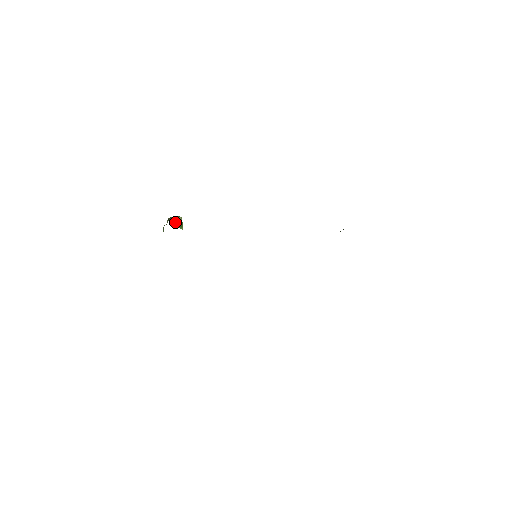
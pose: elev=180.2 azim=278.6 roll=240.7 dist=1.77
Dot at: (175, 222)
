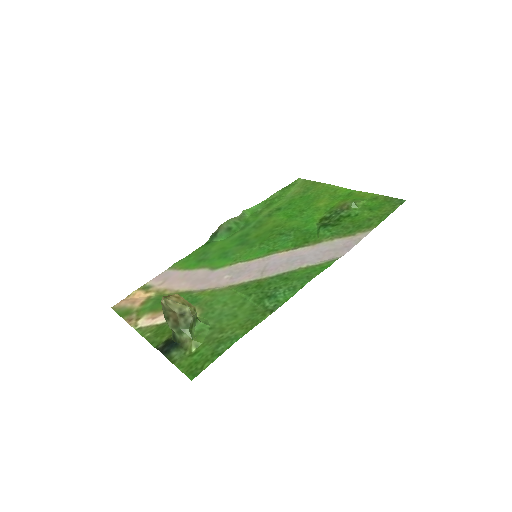
Dot at: (193, 326)
